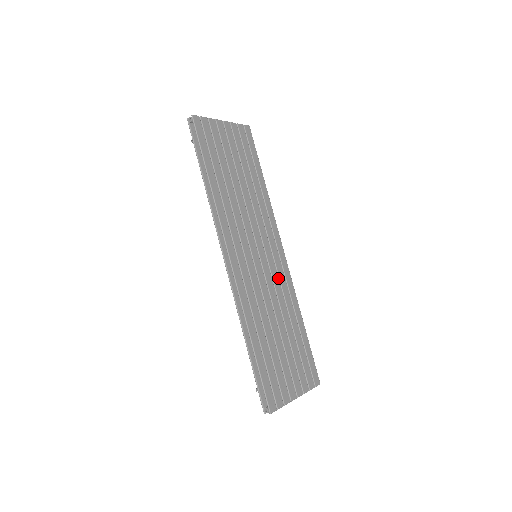
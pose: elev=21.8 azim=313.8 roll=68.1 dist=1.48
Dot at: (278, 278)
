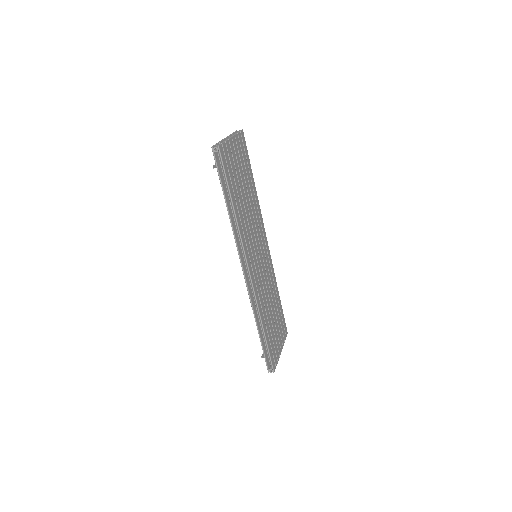
Dot at: (267, 268)
